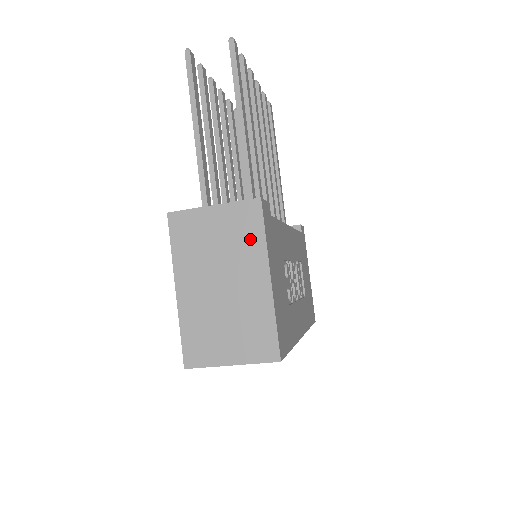
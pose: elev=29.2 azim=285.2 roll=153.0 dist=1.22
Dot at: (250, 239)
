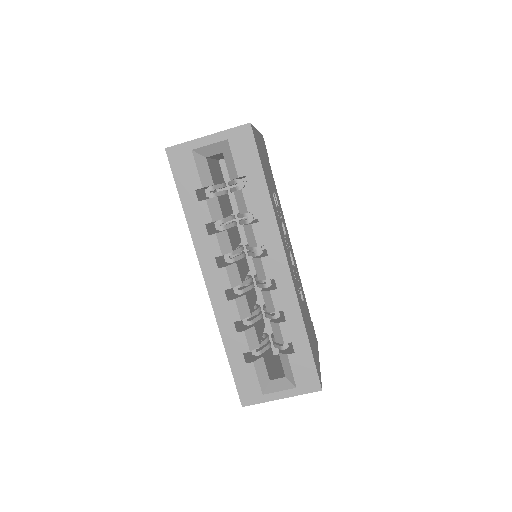
Dot at: occluded
